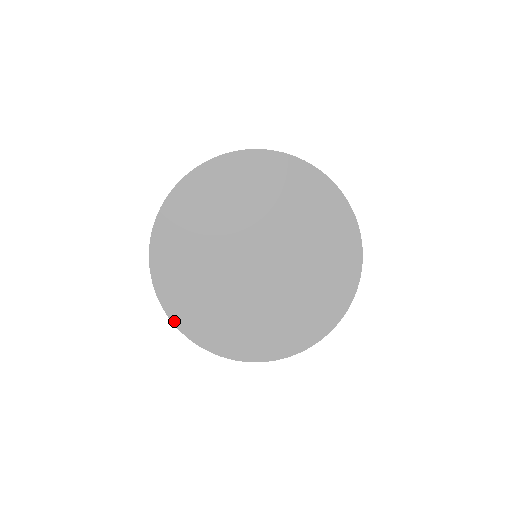
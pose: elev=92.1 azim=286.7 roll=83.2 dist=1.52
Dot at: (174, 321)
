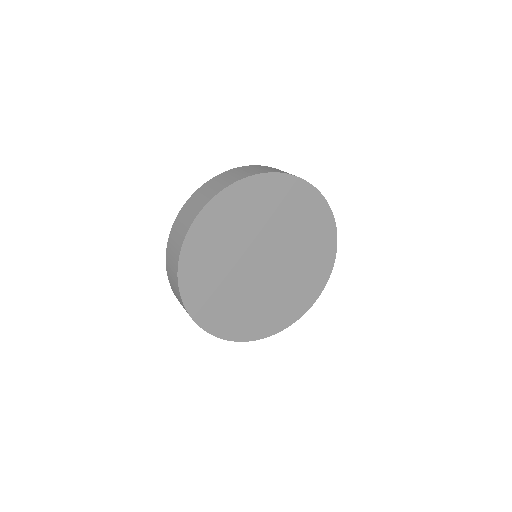
Dot at: (244, 340)
